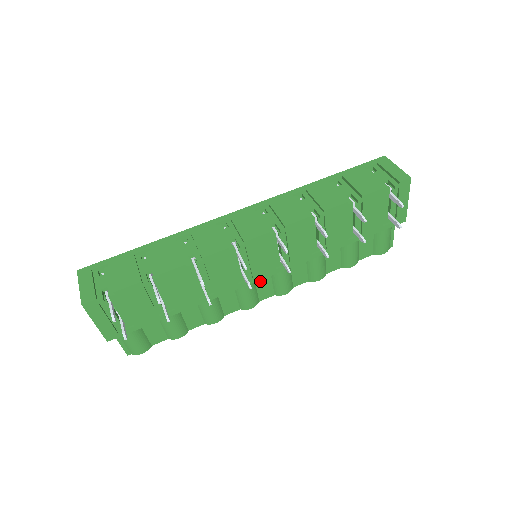
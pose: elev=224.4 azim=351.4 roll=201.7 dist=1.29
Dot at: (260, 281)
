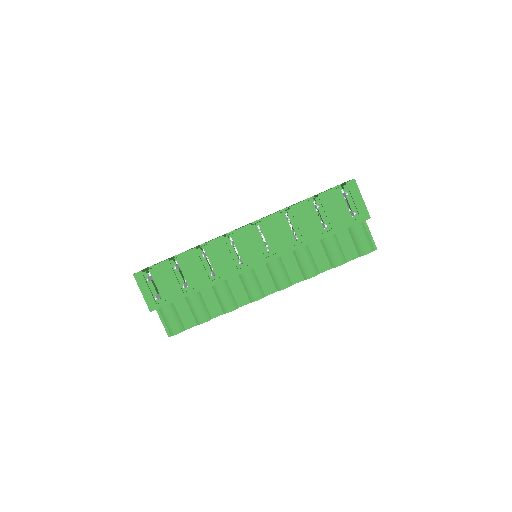
Dot at: (261, 275)
